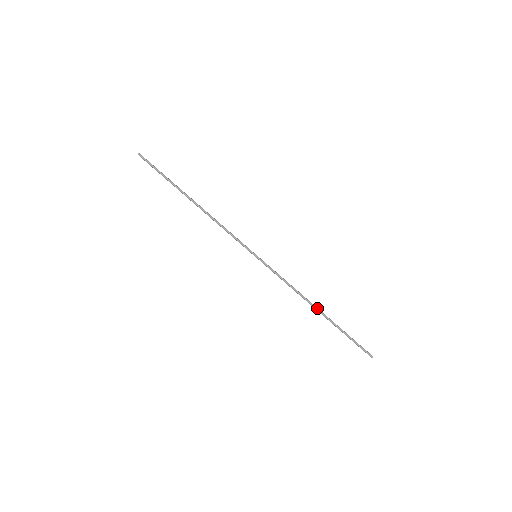
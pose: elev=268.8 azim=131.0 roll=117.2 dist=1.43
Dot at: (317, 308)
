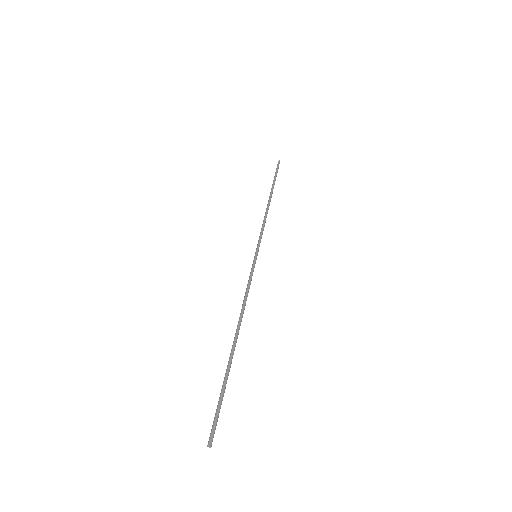
Dot at: occluded
